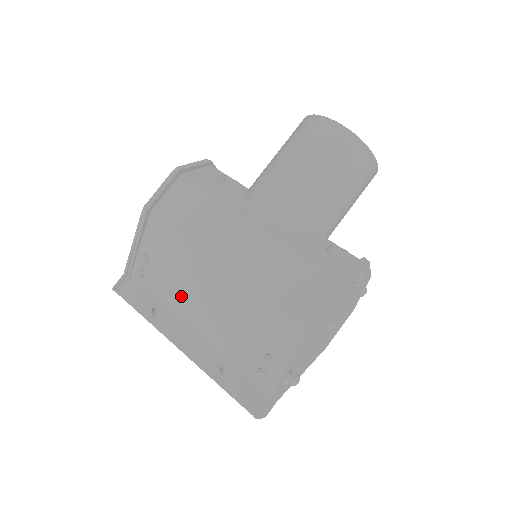
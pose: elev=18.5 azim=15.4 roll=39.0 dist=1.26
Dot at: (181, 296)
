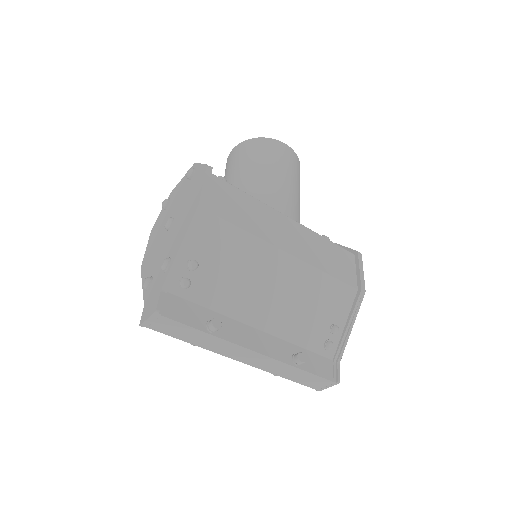
Dot at: (244, 297)
